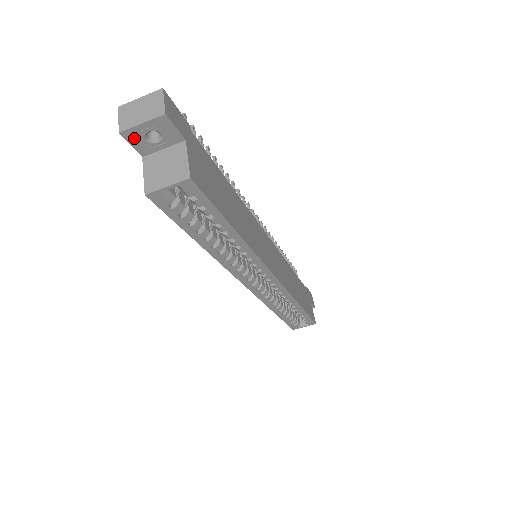
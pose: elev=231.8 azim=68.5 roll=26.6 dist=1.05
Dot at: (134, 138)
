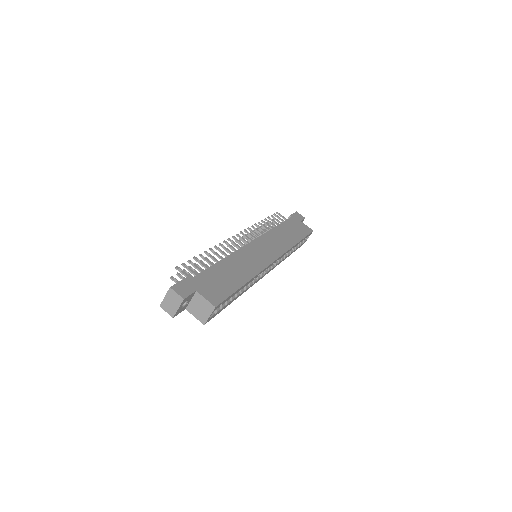
Dot at: (179, 312)
